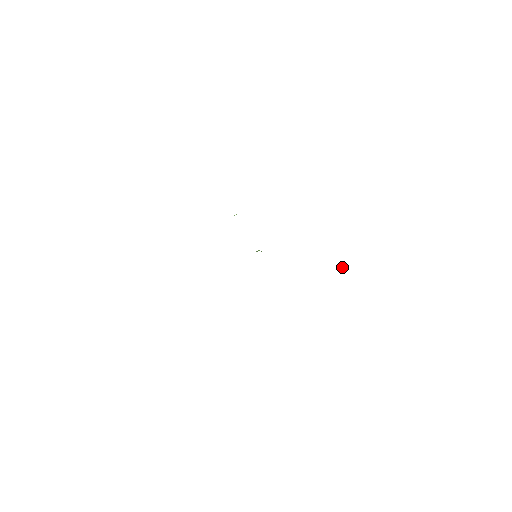
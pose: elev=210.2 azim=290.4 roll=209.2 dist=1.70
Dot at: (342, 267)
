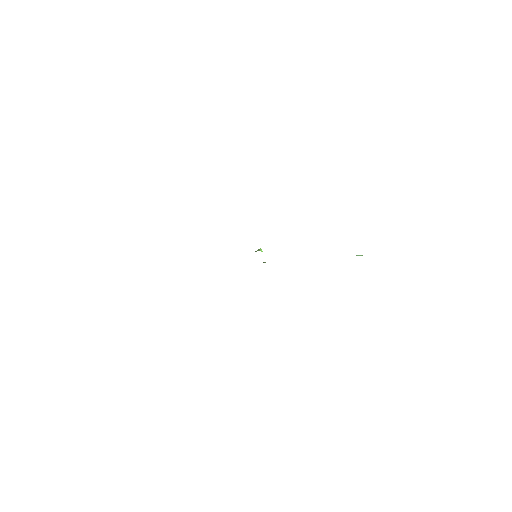
Dot at: (356, 255)
